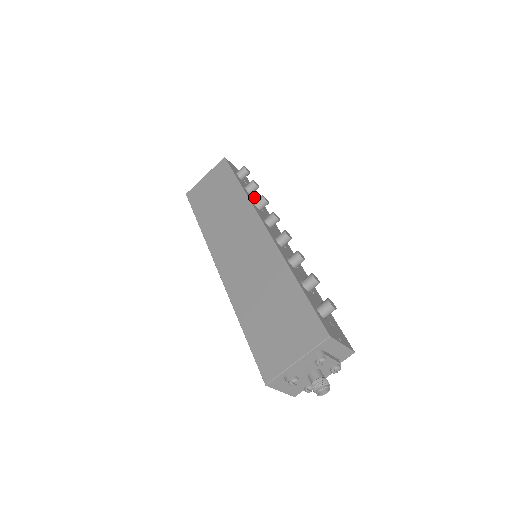
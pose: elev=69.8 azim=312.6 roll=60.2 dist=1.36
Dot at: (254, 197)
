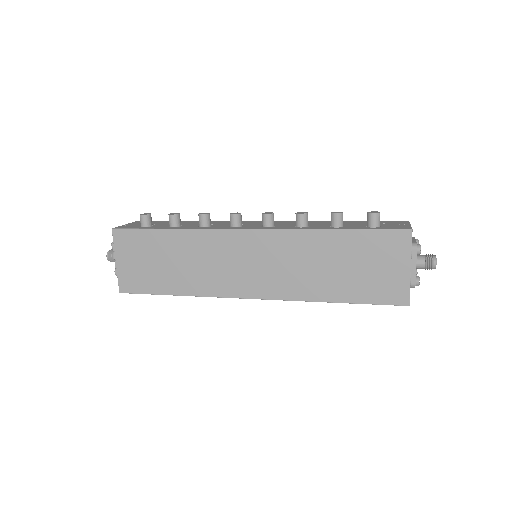
Dot at: (183, 225)
